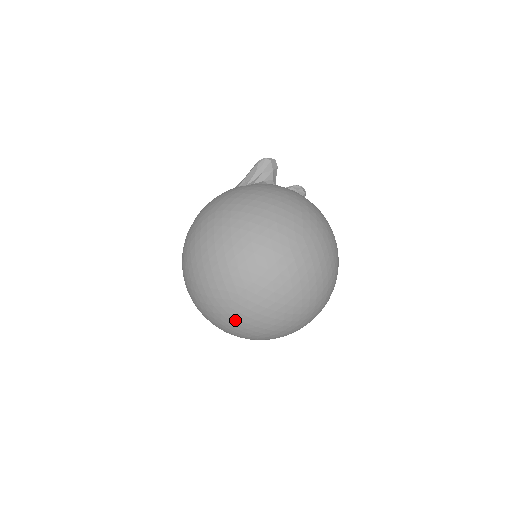
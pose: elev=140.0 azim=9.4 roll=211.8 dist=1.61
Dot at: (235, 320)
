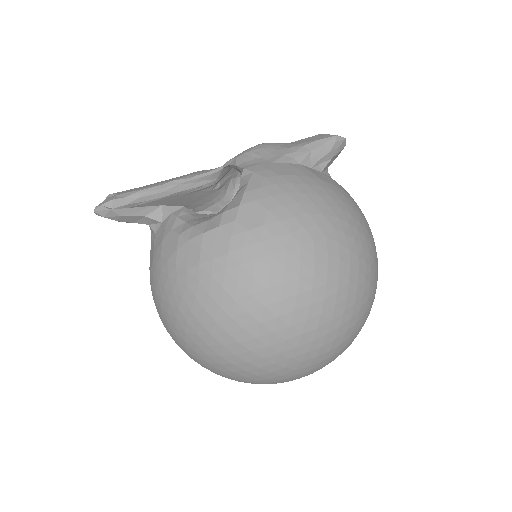
Dot at: (267, 381)
